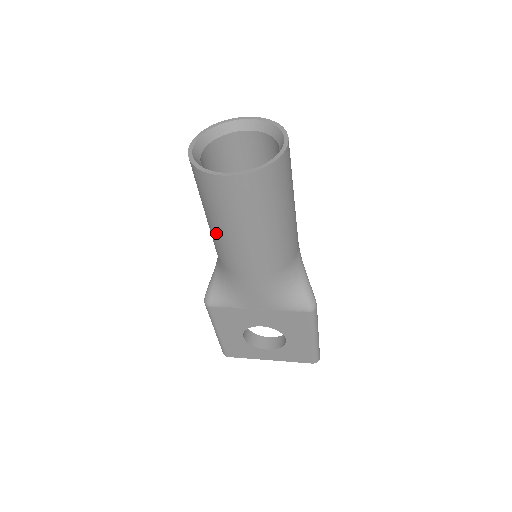
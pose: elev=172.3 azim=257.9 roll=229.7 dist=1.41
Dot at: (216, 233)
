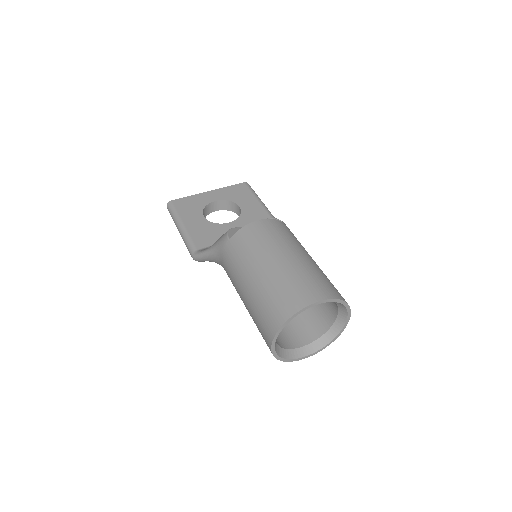
Dot at: occluded
